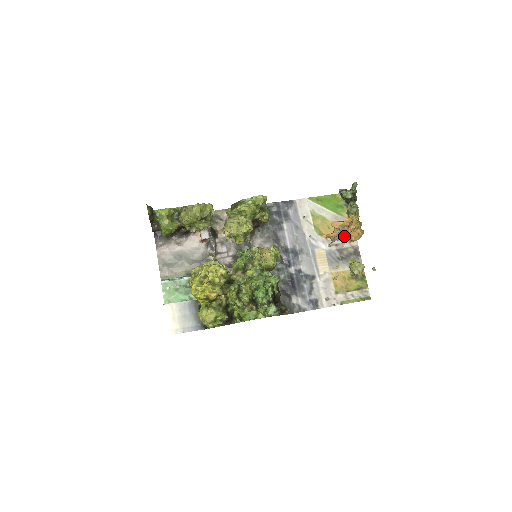
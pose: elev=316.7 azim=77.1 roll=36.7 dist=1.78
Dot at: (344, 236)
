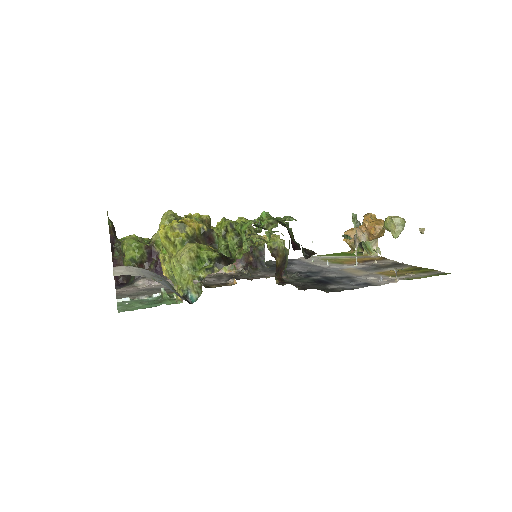
Dot at: (372, 260)
